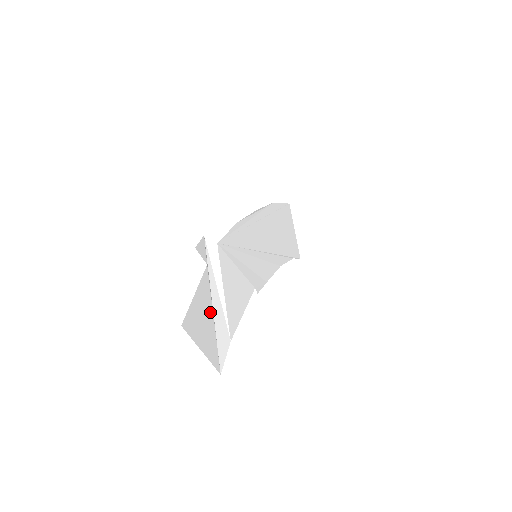
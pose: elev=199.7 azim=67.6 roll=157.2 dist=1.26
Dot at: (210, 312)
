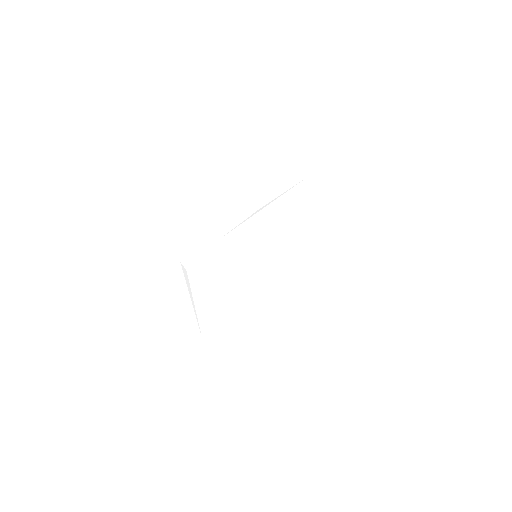
Dot at: (175, 325)
